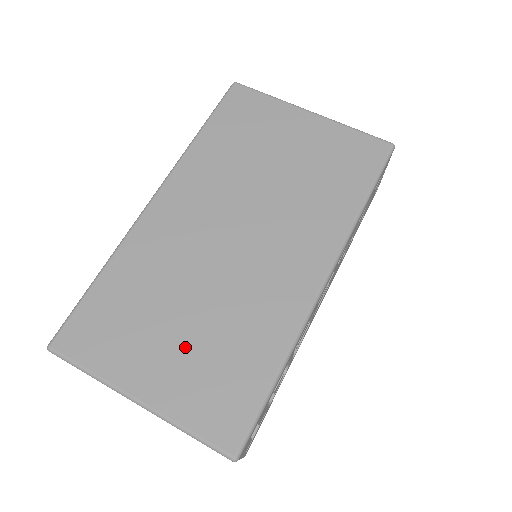
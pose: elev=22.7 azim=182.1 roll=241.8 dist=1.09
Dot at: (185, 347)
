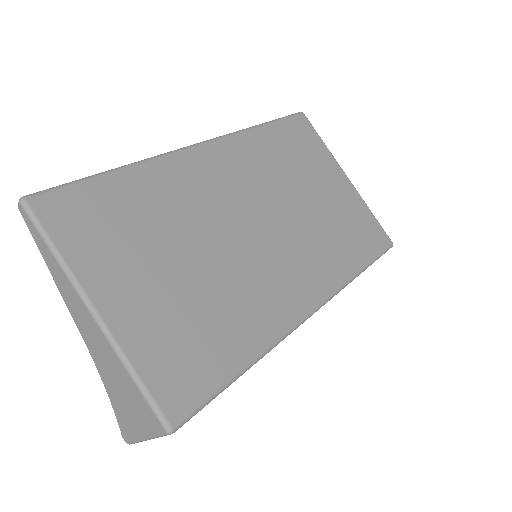
Dot at: (171, 291)
